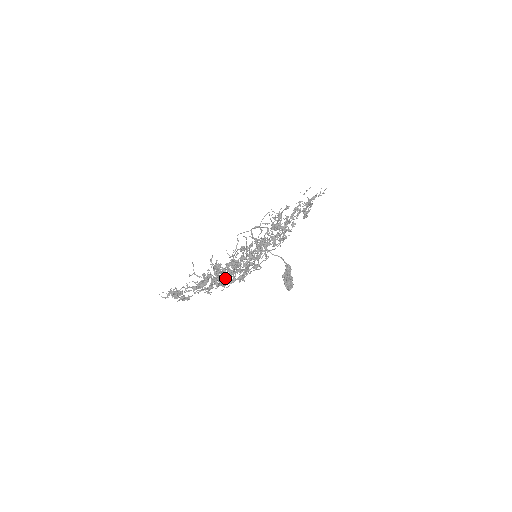
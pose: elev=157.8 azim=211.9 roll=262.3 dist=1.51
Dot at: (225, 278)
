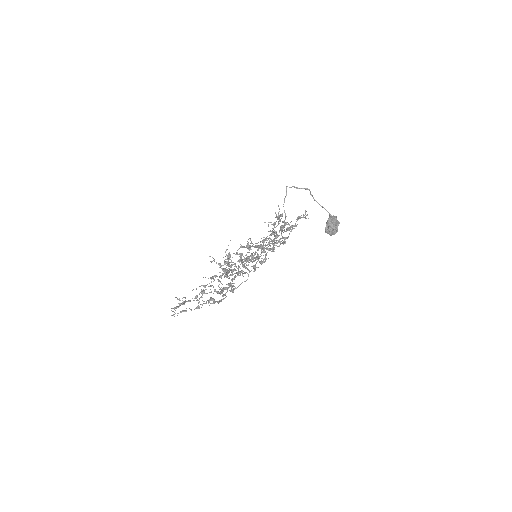
Dot at: (209, 300)
